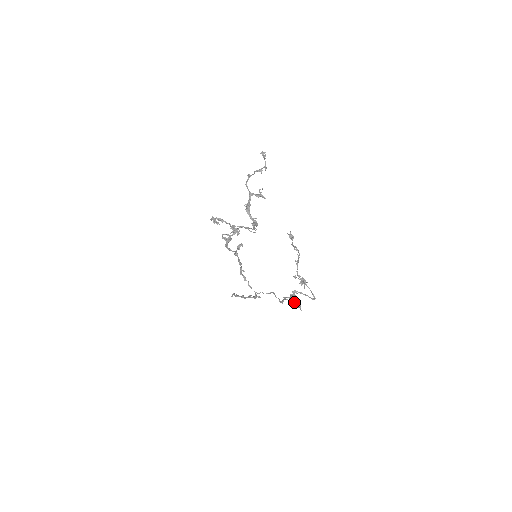
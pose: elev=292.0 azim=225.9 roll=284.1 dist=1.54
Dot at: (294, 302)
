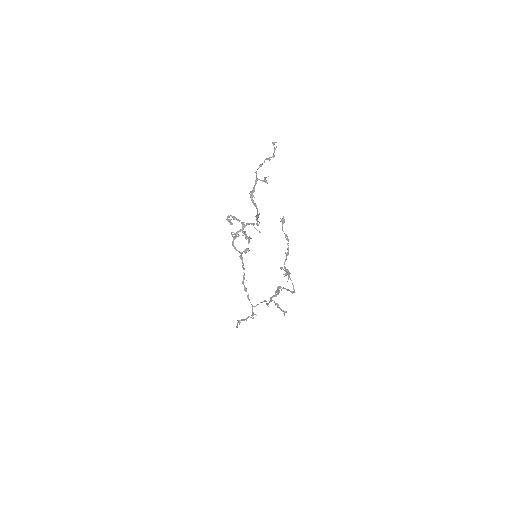
Dot at: (280, 308)
